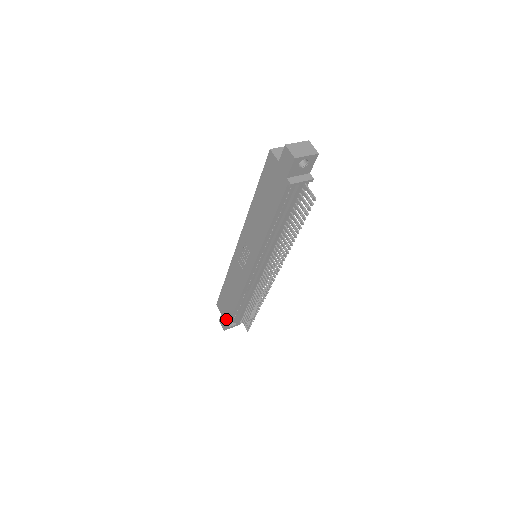
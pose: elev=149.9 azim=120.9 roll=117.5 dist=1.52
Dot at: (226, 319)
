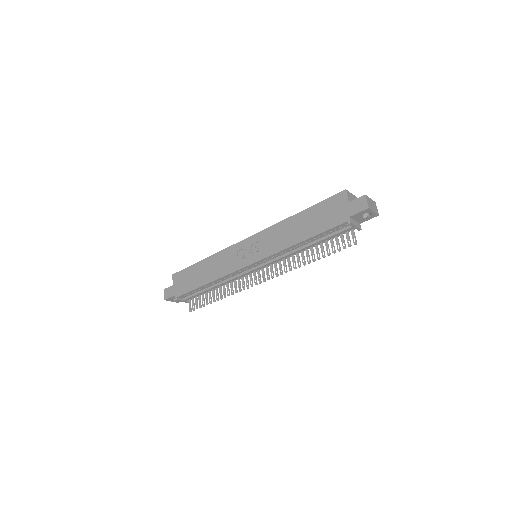
Dot at: (177, 291)
